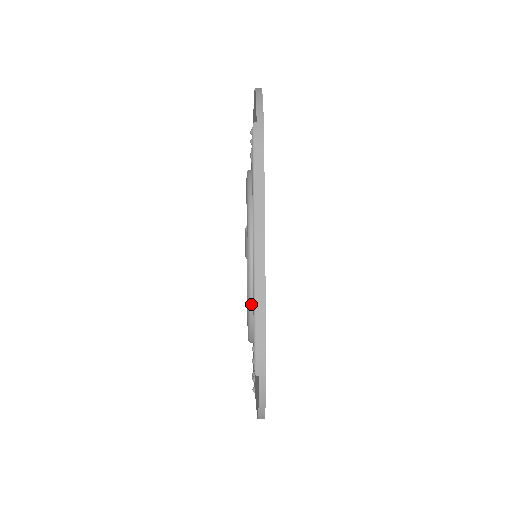
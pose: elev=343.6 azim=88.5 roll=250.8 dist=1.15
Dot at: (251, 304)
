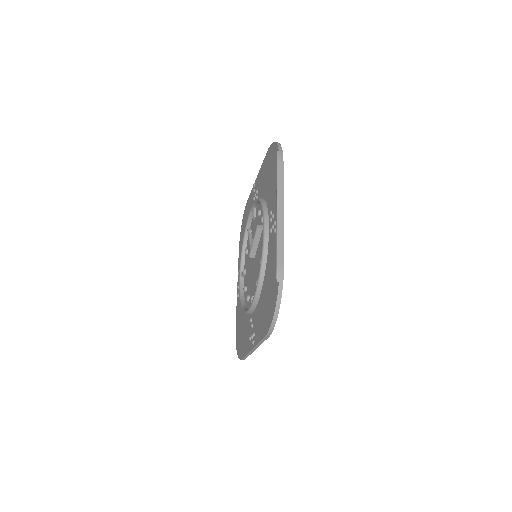
Dot at: (263, 264)
